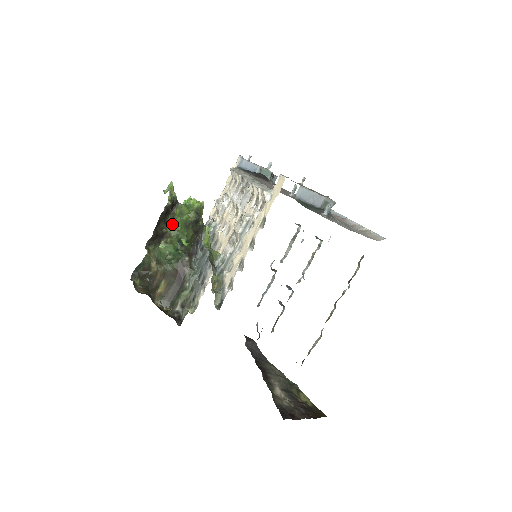
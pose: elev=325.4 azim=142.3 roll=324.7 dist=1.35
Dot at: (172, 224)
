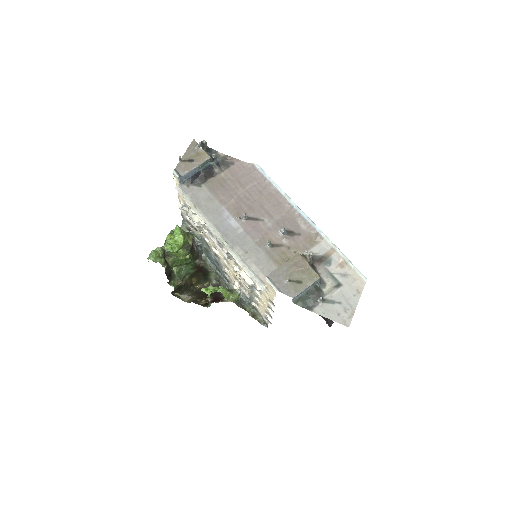
Dot at: (173, 261)
